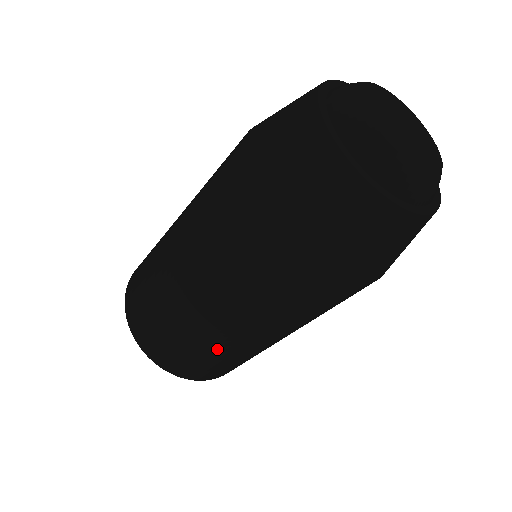
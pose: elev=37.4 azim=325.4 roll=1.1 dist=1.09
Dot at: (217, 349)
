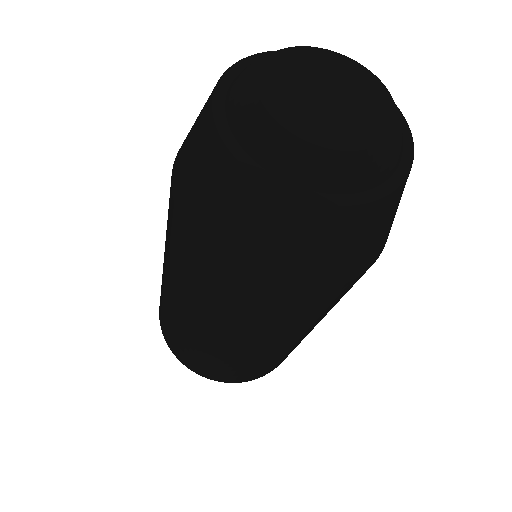
Dot at: (295, 346)
